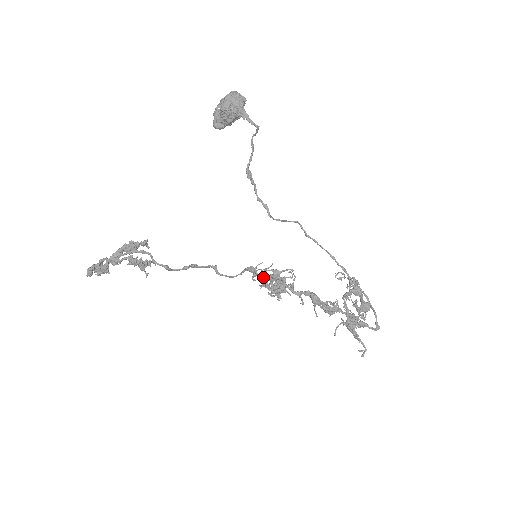
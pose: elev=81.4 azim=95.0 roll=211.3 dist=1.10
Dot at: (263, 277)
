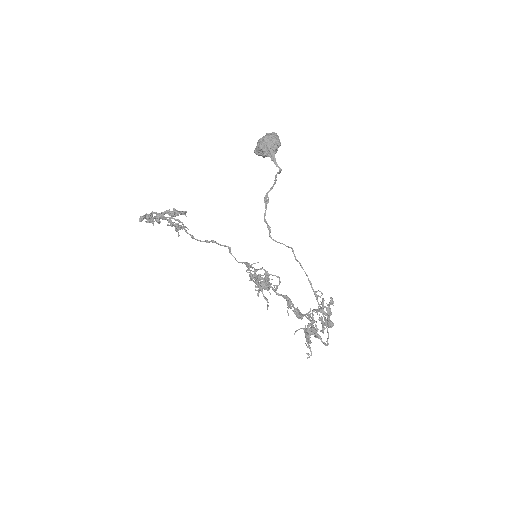
Dot at: (252, 275)
